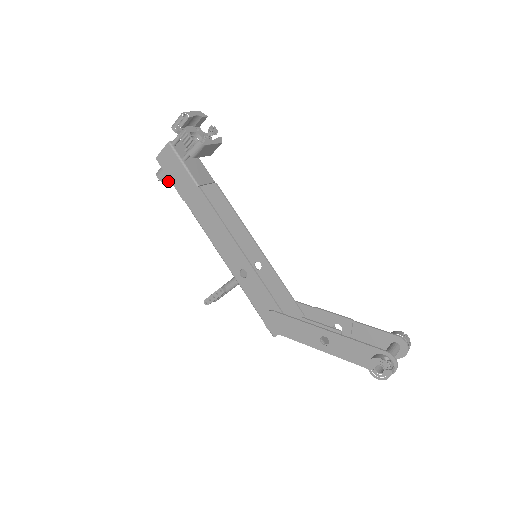
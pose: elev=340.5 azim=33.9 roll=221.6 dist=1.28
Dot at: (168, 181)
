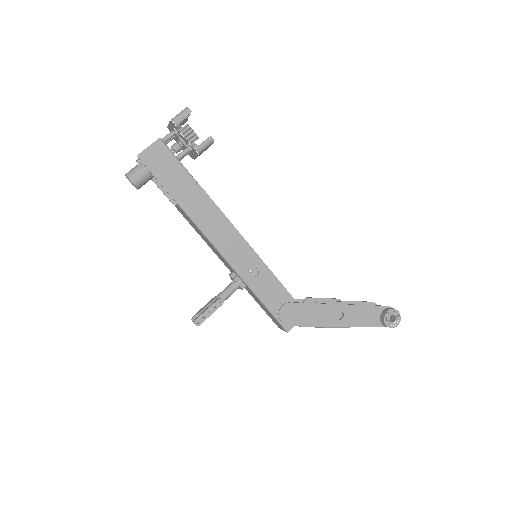
Dot at: (141, 186)
